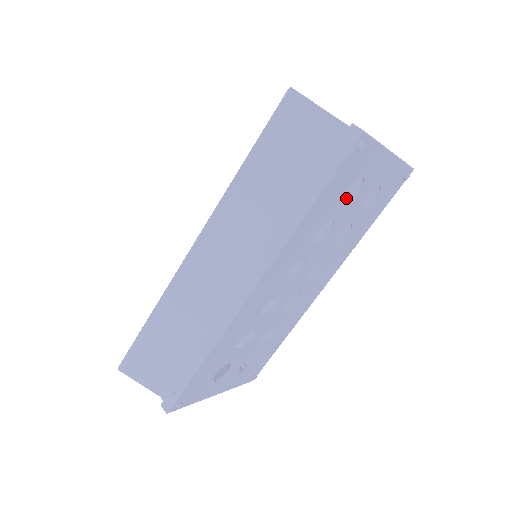
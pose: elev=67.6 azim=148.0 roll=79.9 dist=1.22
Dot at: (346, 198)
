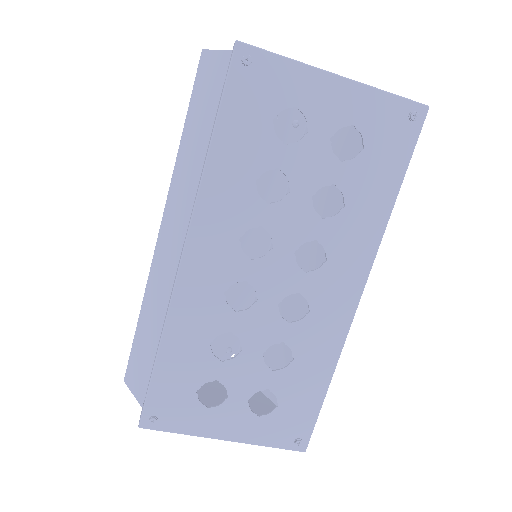
Dot at: occluded
